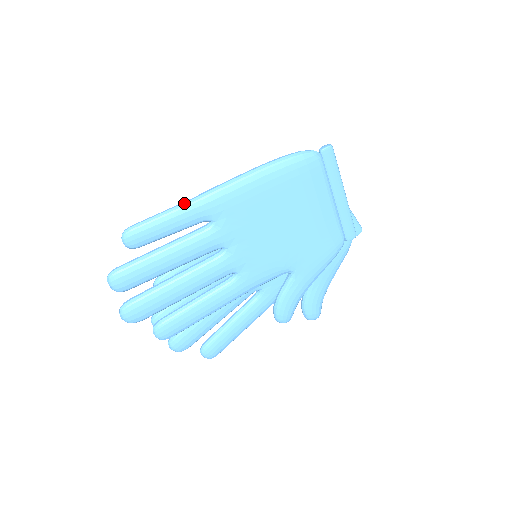
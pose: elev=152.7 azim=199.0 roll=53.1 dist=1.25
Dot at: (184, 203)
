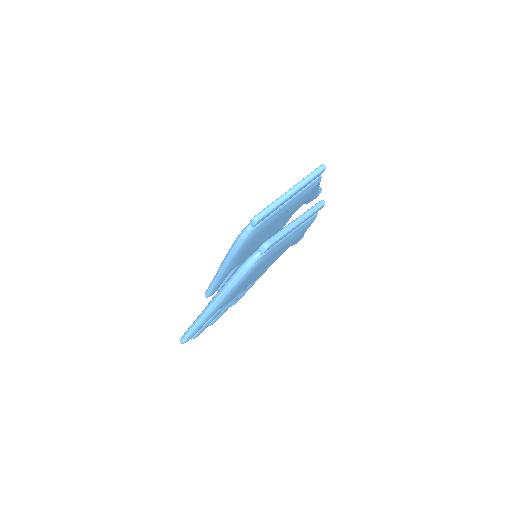
Dot at: (198, 323)
